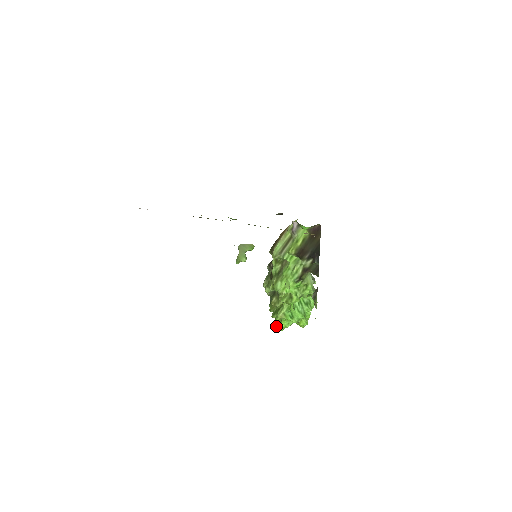
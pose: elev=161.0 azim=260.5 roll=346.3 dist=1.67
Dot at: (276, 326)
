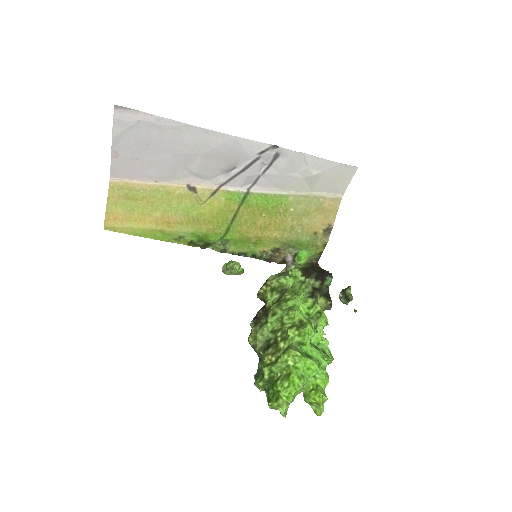
Dot at: (280, 390)
